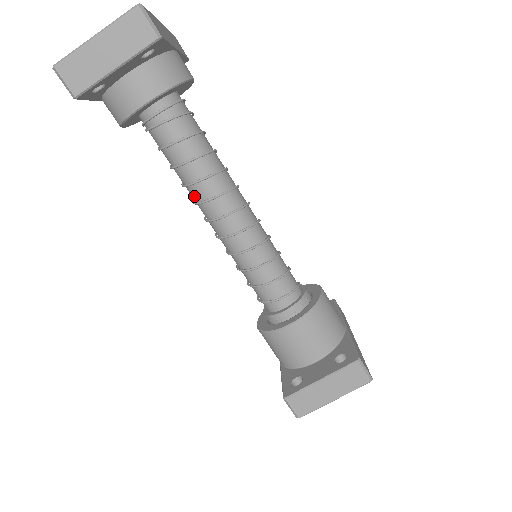
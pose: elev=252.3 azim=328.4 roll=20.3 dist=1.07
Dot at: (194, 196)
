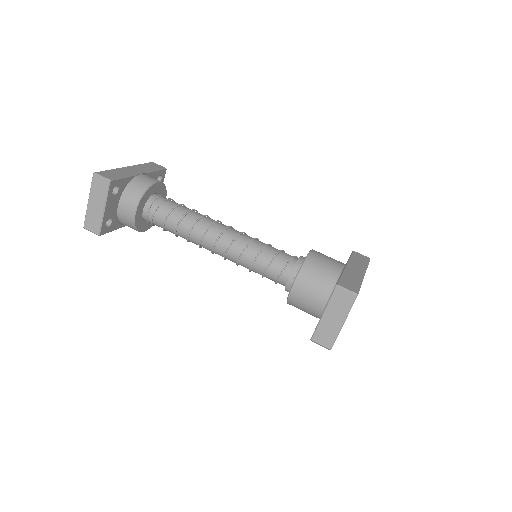
Dot at: (196, 244)
